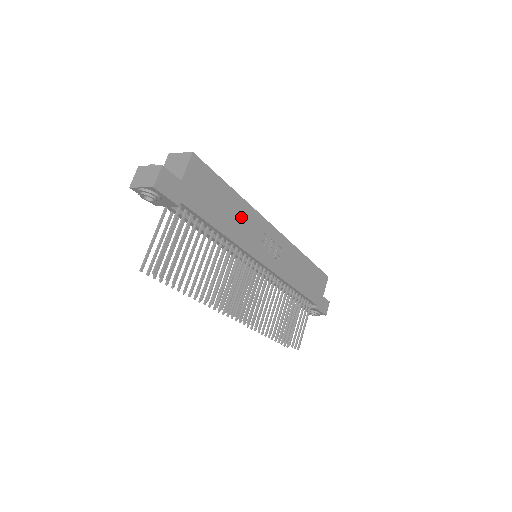
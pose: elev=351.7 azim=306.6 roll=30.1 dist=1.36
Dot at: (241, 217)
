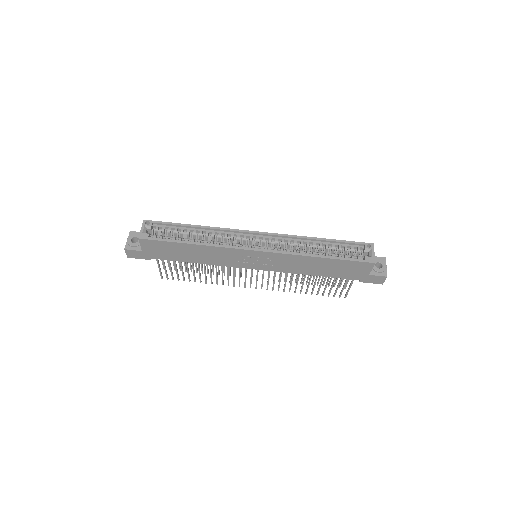
Dot at: (208, 253)
